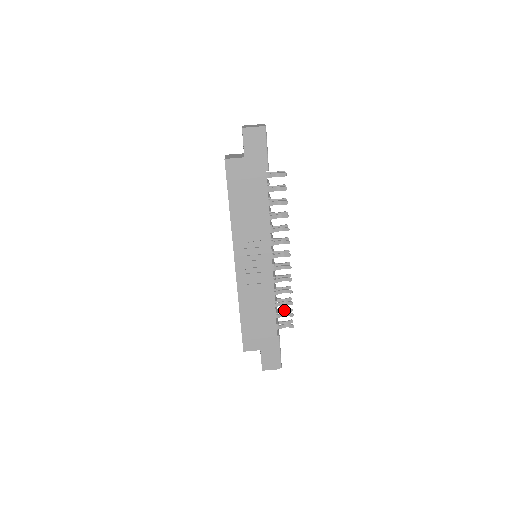
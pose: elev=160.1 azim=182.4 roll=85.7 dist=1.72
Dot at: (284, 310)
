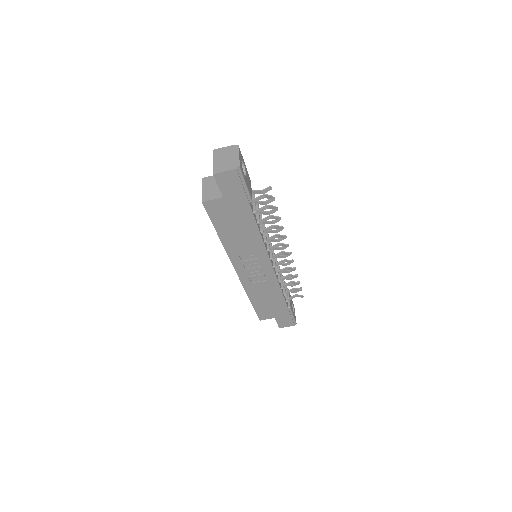
Dot at: (292, 284)
